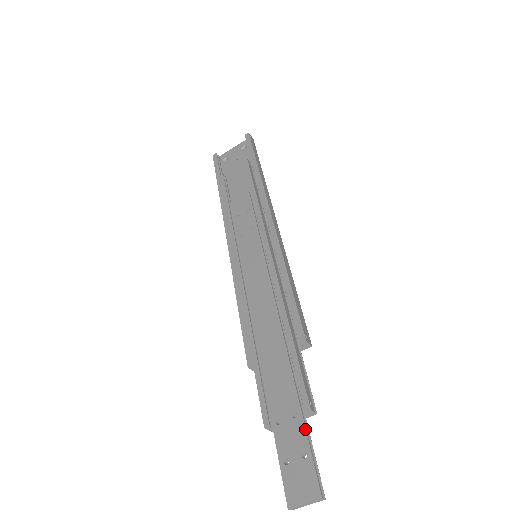
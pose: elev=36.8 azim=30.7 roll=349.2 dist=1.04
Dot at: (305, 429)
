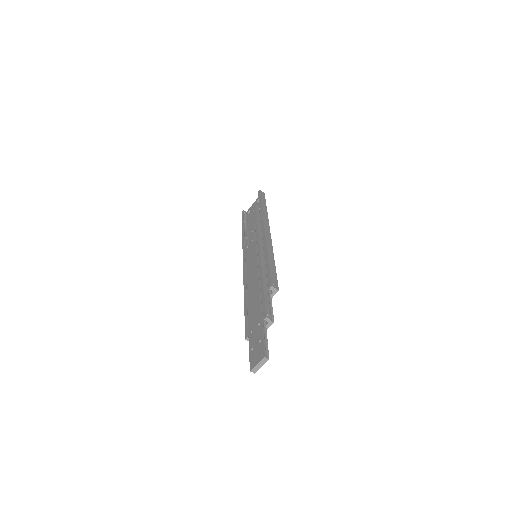
Dot at: (262, 328)
